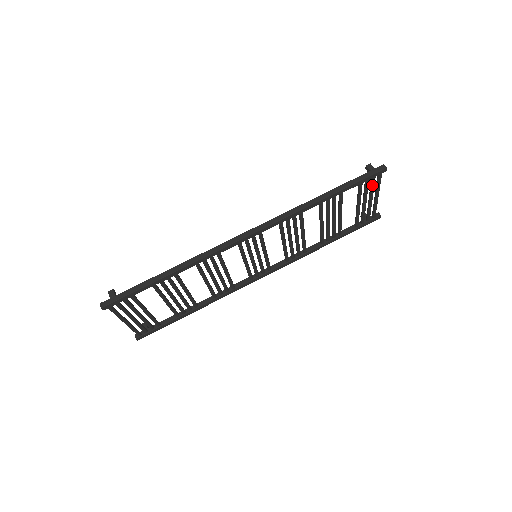
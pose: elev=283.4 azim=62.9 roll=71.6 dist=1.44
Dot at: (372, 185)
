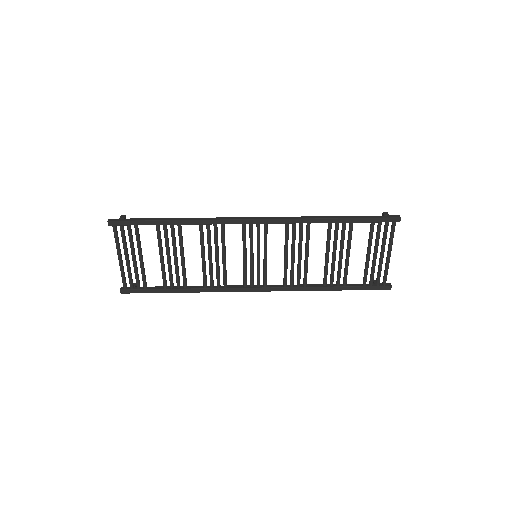
Dot at: (384, 233)
